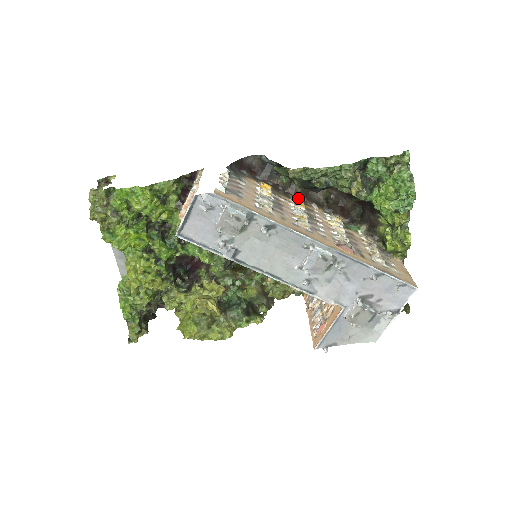
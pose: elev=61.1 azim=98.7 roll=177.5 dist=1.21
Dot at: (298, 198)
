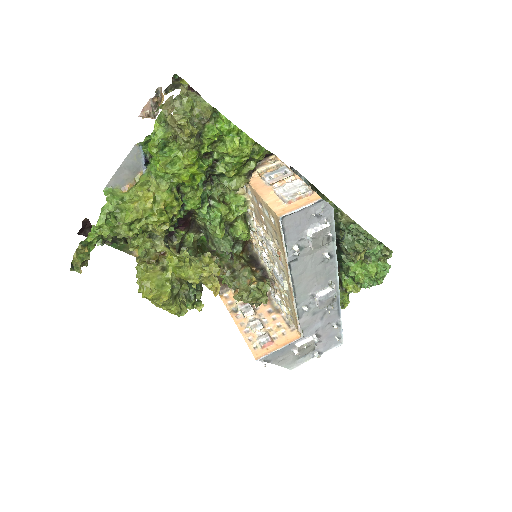
Dot at: occluded
